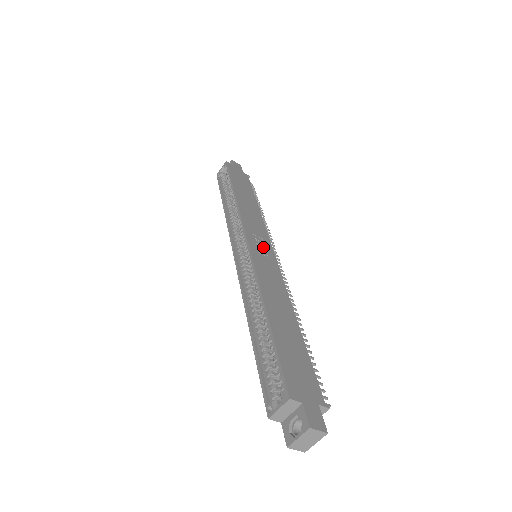
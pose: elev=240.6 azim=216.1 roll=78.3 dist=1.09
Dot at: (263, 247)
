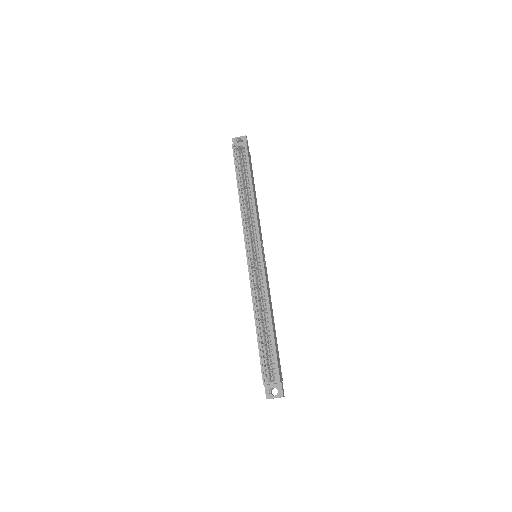
Dot at: occluded
